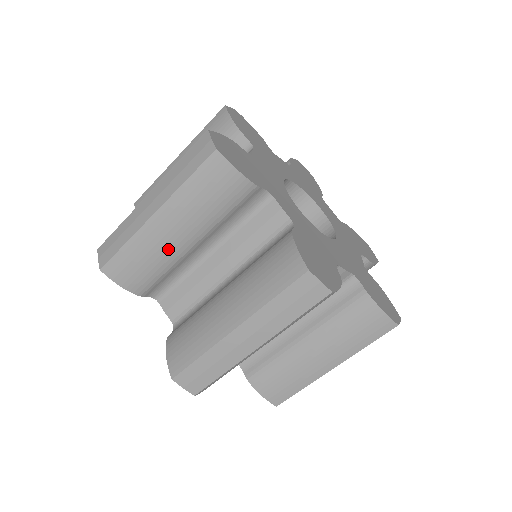
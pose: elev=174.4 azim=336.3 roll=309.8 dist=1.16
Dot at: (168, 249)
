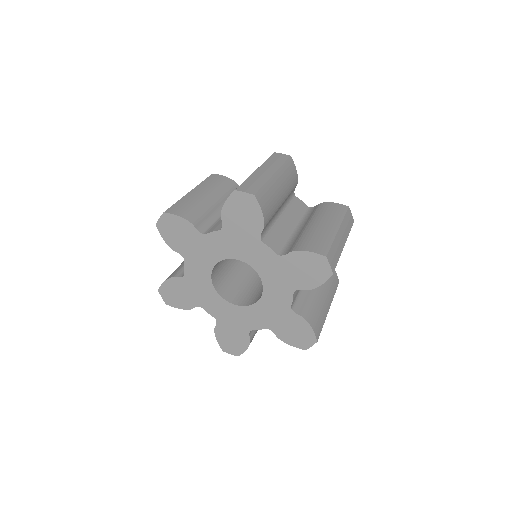
Dot at: (278, 198)
